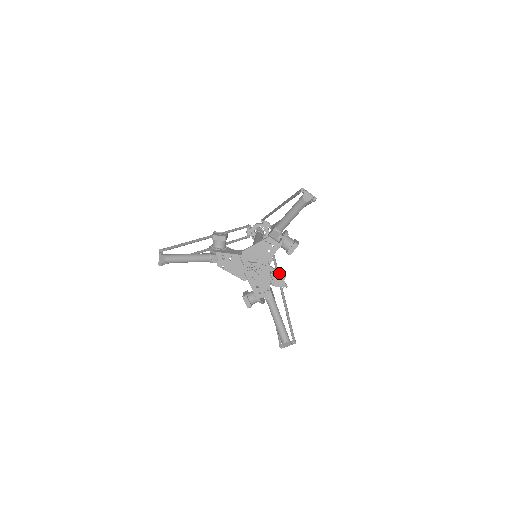
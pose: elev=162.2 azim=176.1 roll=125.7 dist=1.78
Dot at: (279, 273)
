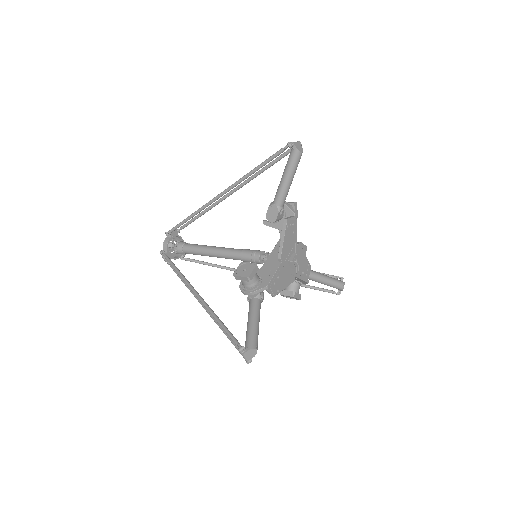
Dot at: occluded
